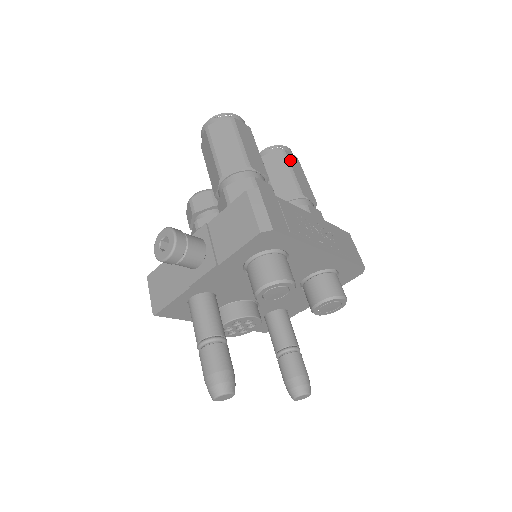
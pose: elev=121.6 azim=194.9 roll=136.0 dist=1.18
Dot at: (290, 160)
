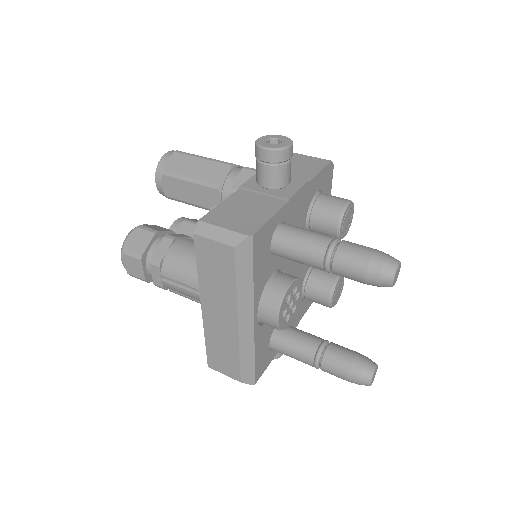
Dot at: occluded
